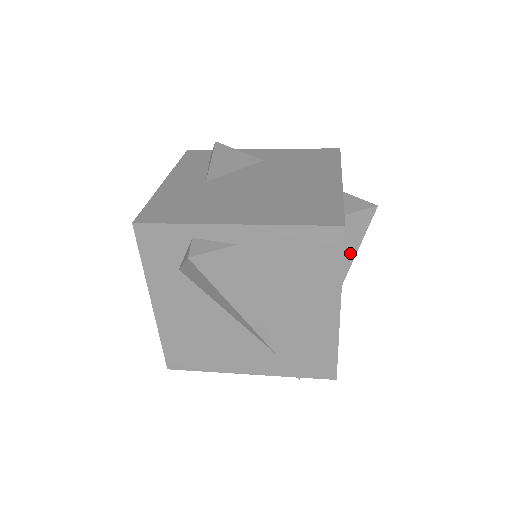
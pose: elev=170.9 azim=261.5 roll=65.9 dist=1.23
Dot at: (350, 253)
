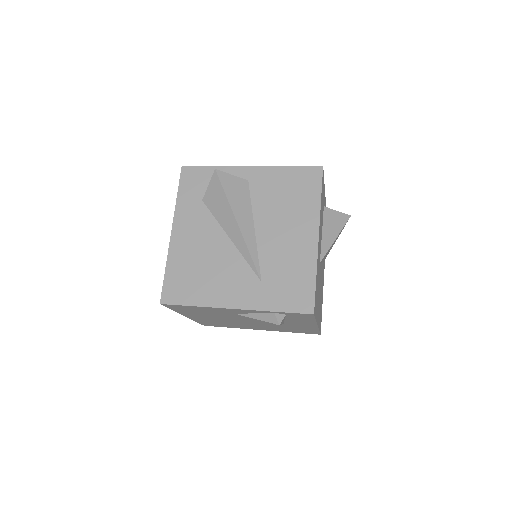
Dot at: (330, 237)
